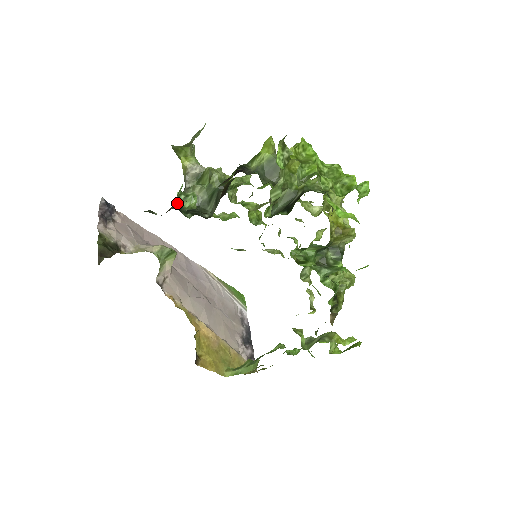
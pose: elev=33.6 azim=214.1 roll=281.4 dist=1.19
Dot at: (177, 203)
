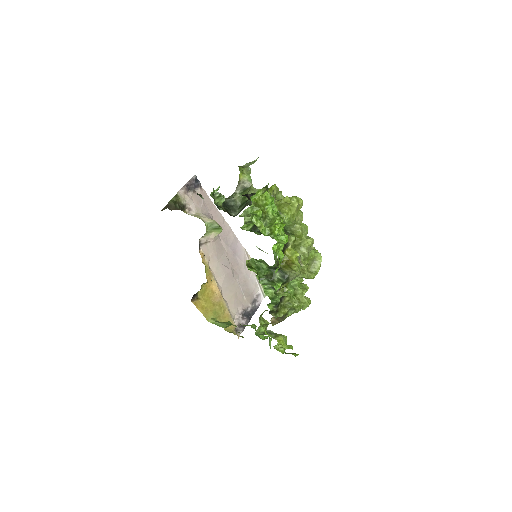
Dot at: (225, 199)
